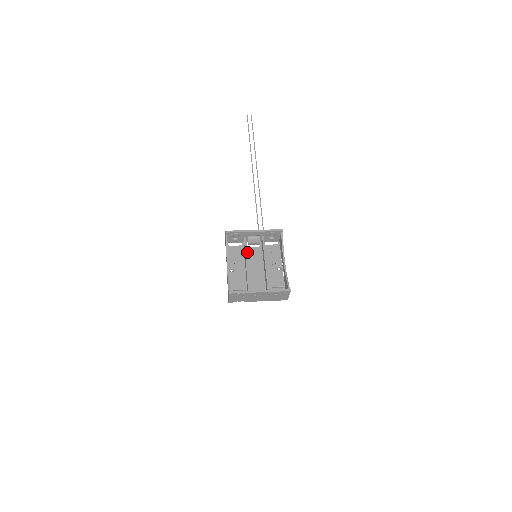
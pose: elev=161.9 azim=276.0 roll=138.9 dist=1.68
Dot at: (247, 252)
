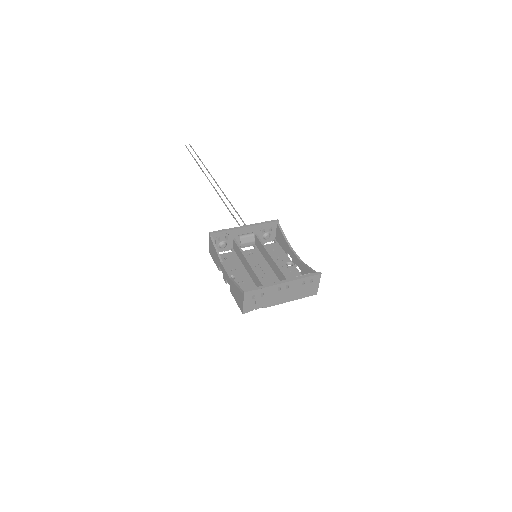
Dot at: occluded
